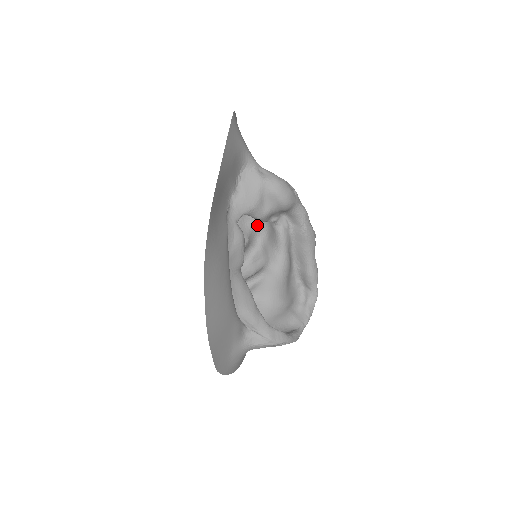
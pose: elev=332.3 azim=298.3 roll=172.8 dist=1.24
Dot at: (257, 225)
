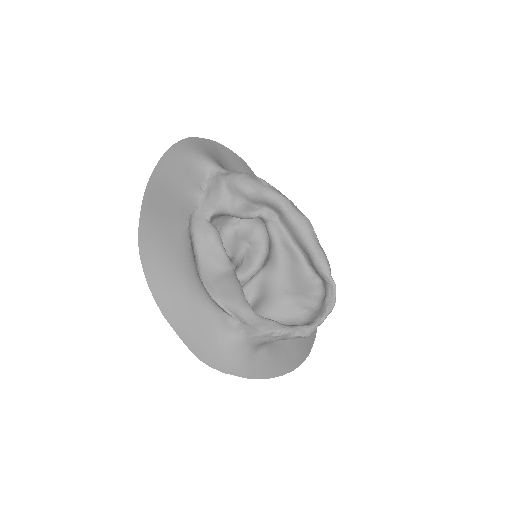
Dot at: (259, 230)
